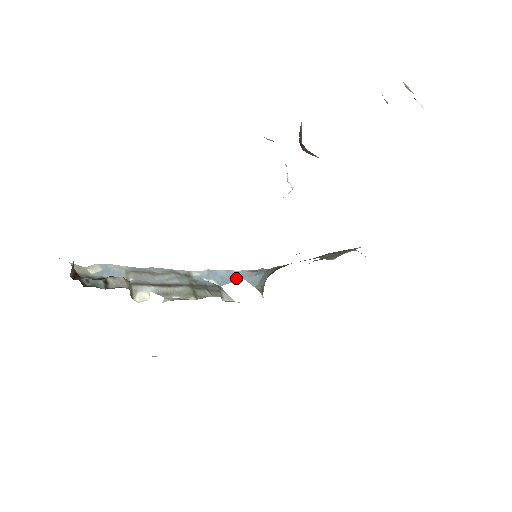
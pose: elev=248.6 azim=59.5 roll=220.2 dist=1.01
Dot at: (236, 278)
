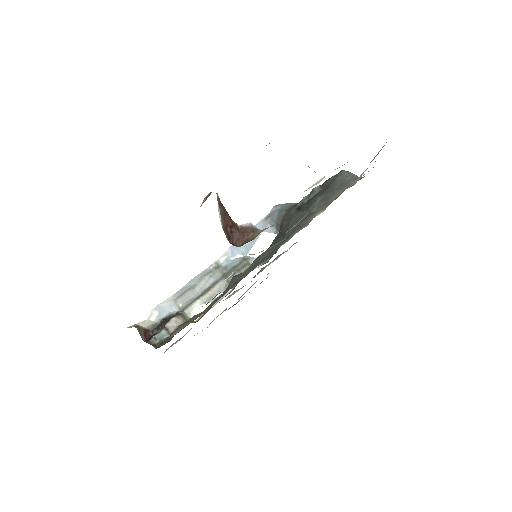
Dot at: occluded
